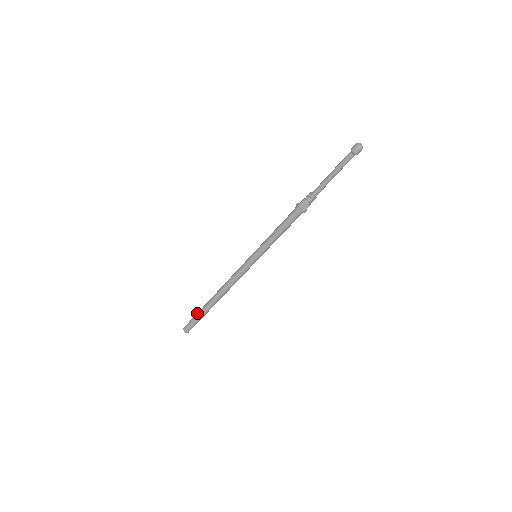
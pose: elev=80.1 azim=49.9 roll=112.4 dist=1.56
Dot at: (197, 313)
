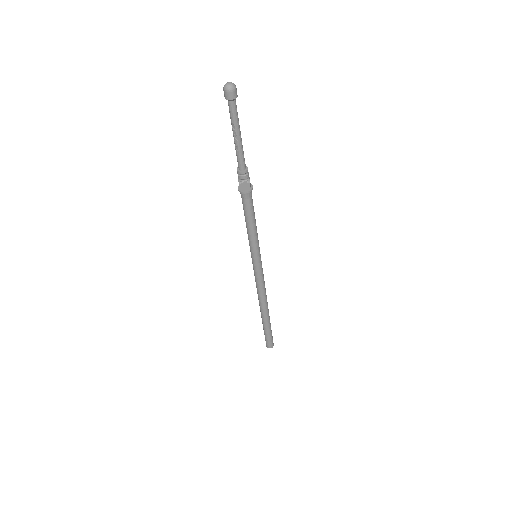
Dot at: occluded
